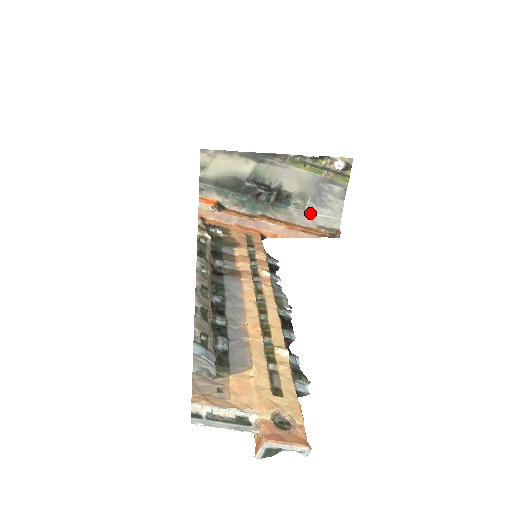
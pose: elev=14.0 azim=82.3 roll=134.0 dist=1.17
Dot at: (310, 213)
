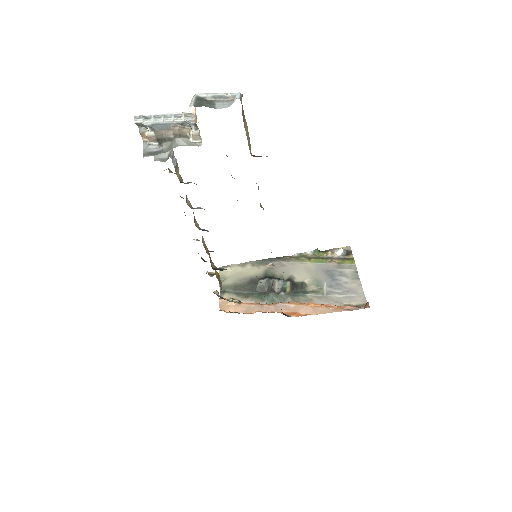
Dot at: (330, 296)
